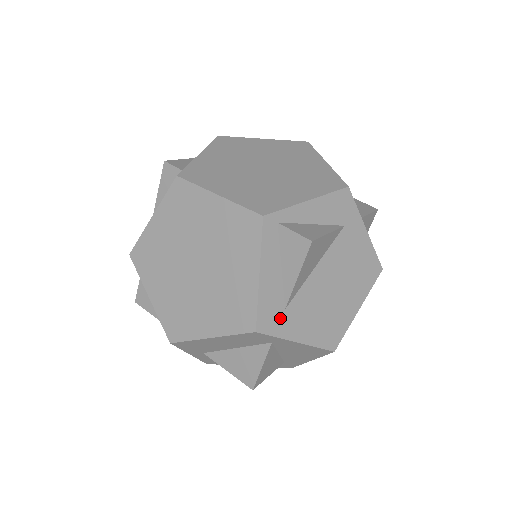
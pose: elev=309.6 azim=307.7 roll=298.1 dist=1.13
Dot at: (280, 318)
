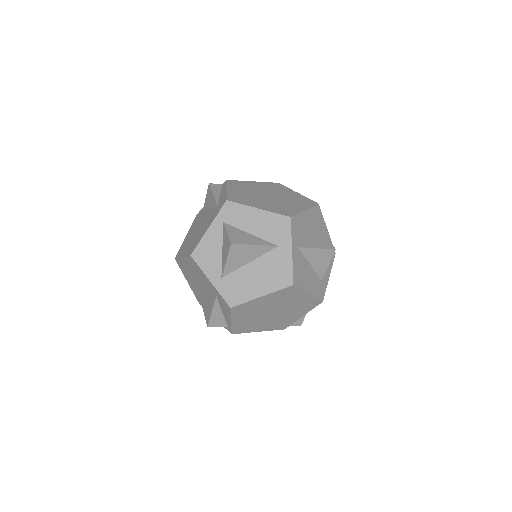
Dot at: occluded
